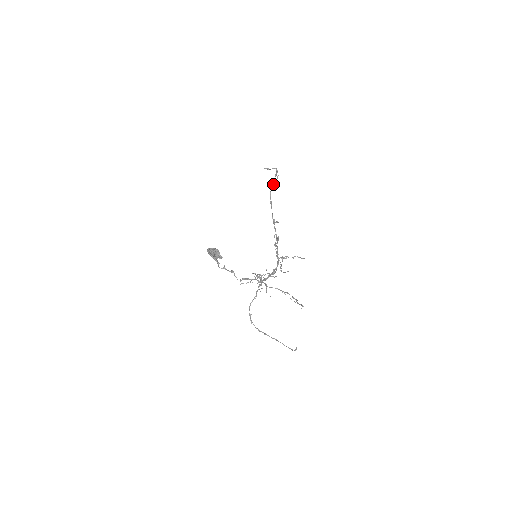
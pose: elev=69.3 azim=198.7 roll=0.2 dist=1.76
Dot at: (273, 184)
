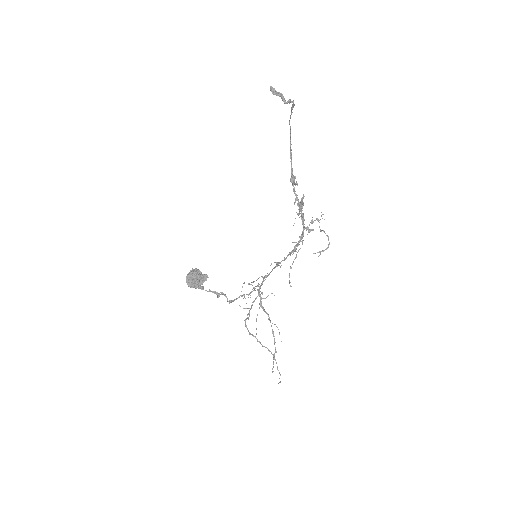
Dot at: (291, 110)
